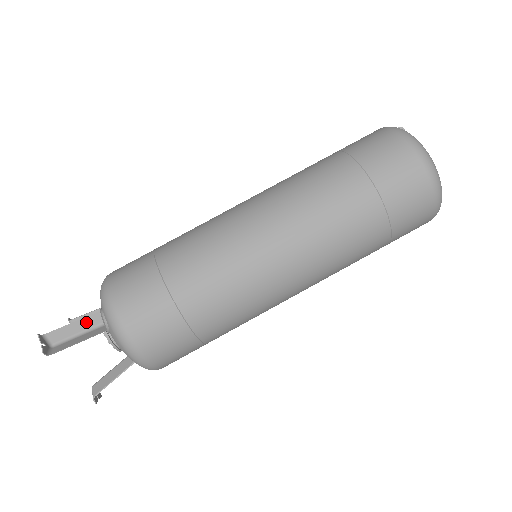
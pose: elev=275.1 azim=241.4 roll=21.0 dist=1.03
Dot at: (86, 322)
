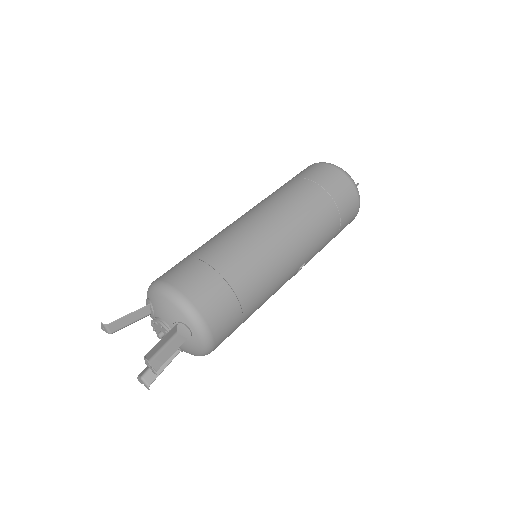
Dot at: occluded
